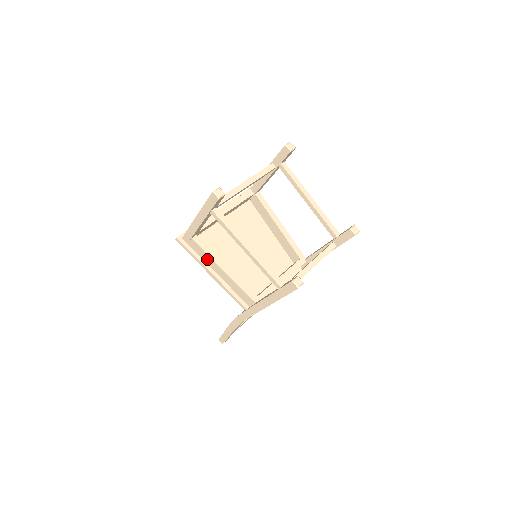
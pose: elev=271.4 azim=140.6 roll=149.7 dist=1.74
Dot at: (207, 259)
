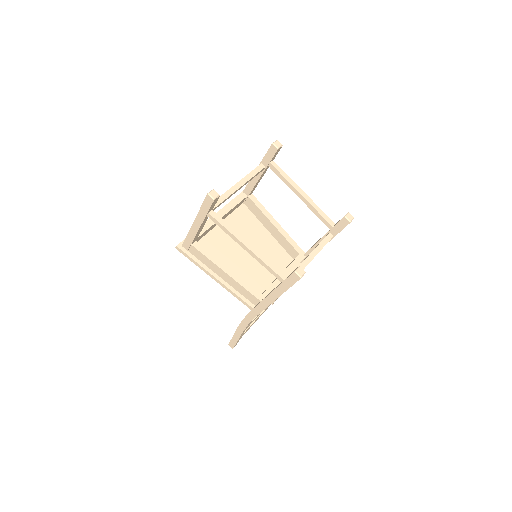
Dot at: (209, 263)
